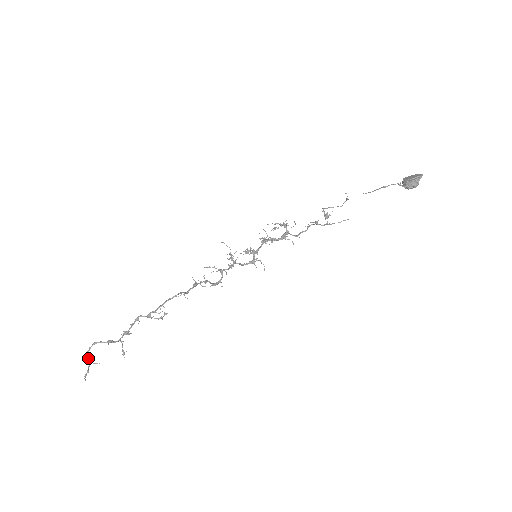
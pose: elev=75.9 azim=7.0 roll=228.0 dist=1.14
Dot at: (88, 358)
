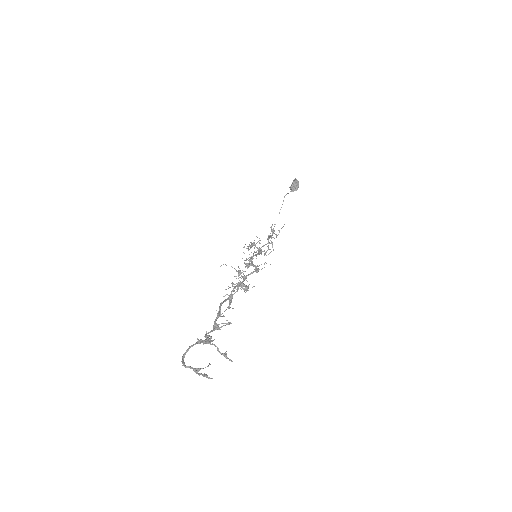
Dot at: (190, 368)
